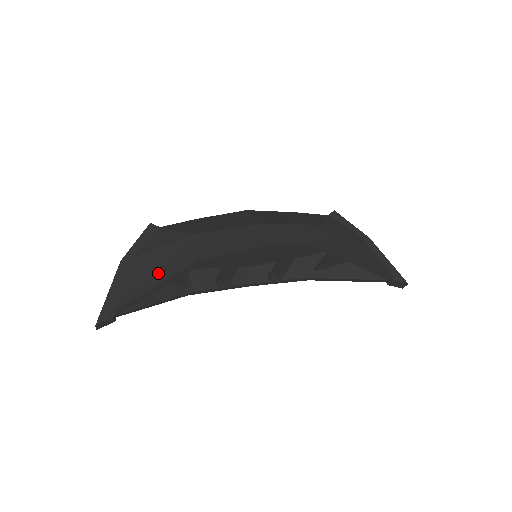
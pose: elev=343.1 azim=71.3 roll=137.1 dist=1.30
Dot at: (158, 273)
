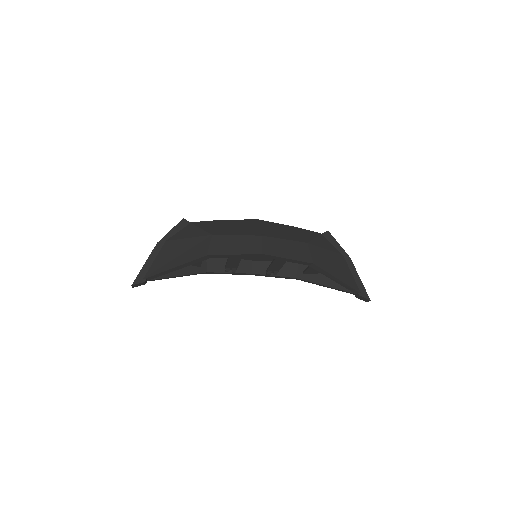
Dot at: (179, 258)
